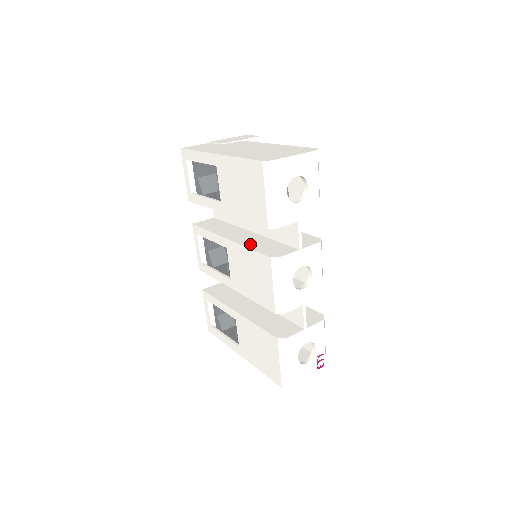
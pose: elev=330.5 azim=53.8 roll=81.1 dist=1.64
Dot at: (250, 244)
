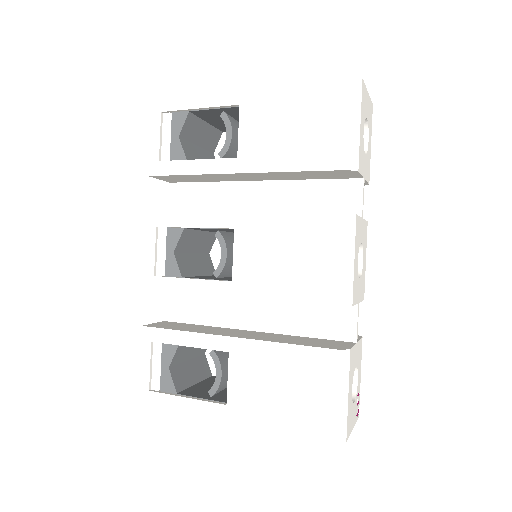
Dot at: occluded
